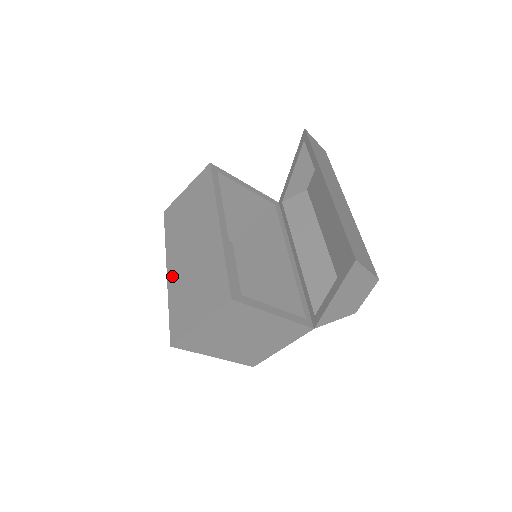
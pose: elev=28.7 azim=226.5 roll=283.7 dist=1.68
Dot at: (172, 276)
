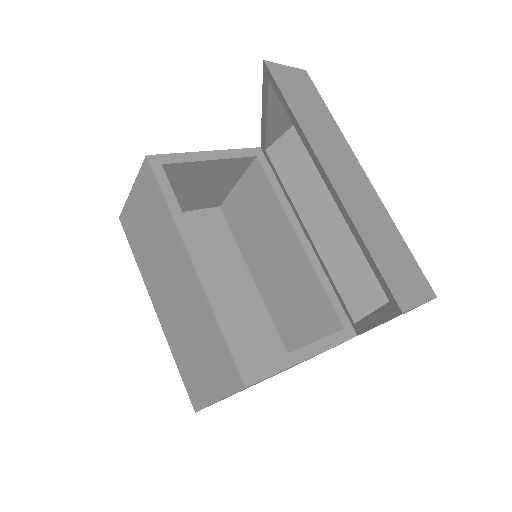
Dot at: (163, 320)
